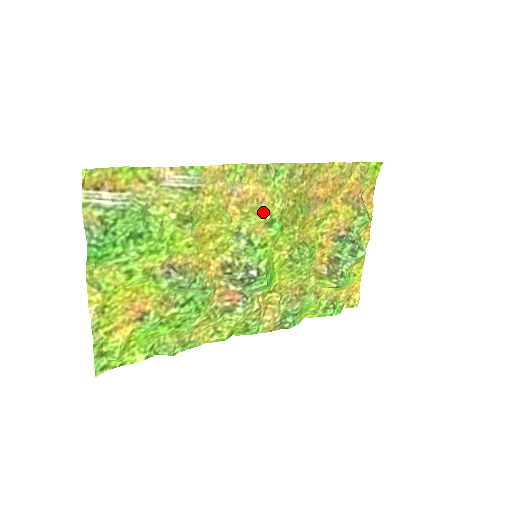
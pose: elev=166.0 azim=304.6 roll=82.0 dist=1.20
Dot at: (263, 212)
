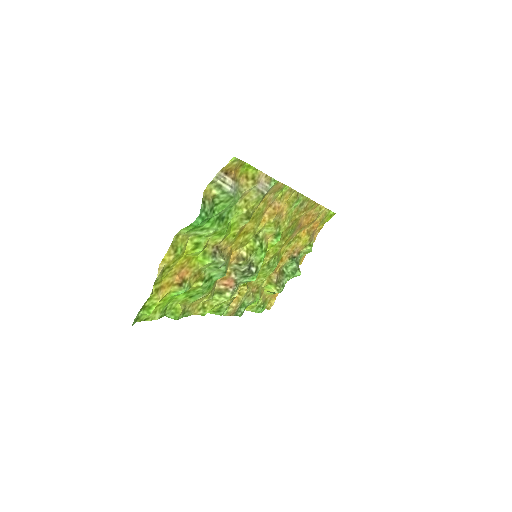
Dot at: (278, 225)
